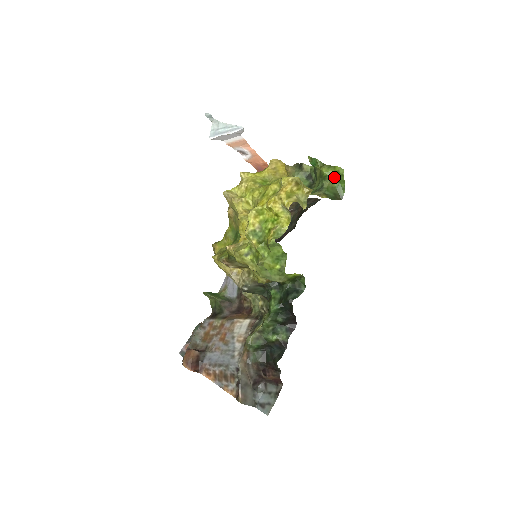
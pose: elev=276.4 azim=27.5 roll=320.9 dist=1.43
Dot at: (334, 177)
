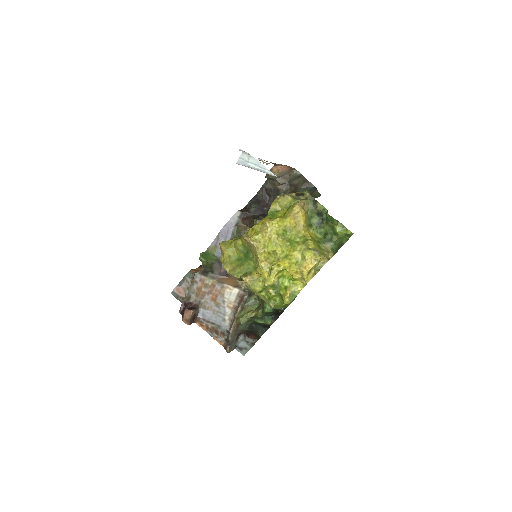
Dot at: (343, 234)
